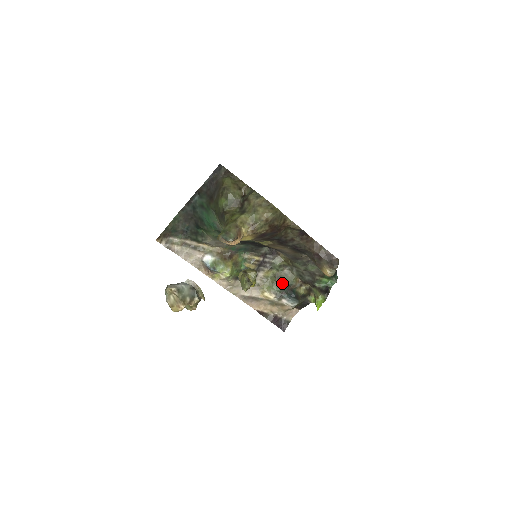
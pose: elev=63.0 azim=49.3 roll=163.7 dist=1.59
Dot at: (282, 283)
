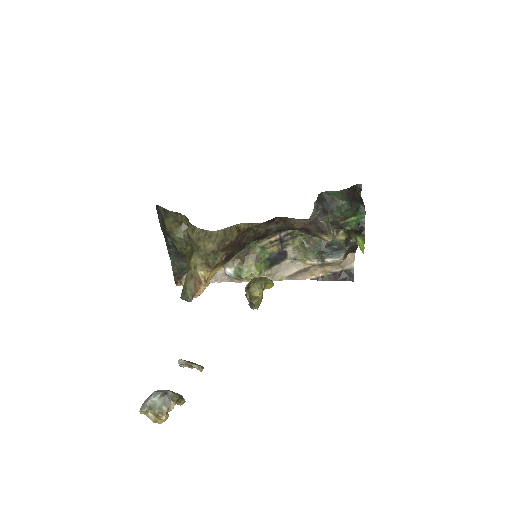
Dot at: (315, 244)
